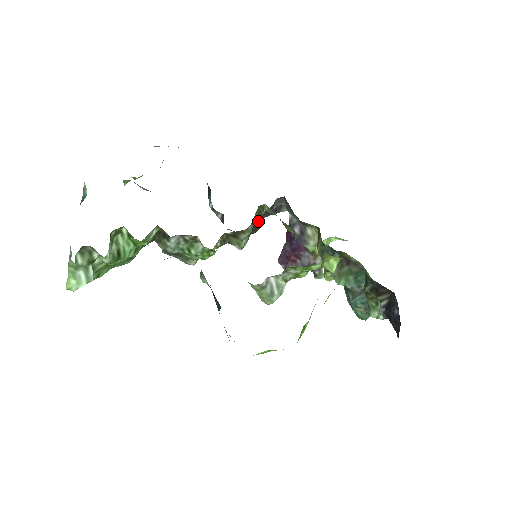
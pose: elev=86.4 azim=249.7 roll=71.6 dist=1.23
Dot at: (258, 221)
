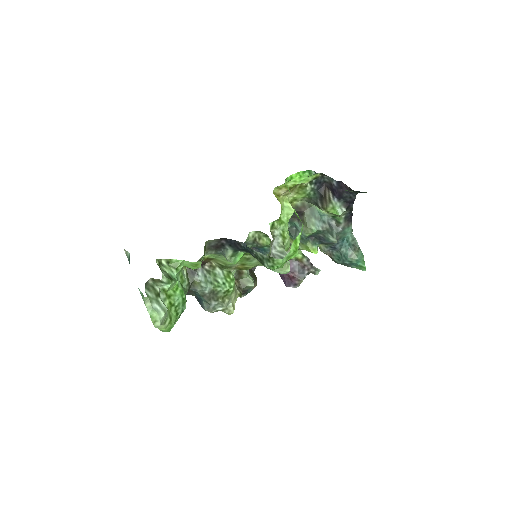
Dot at: occluded
